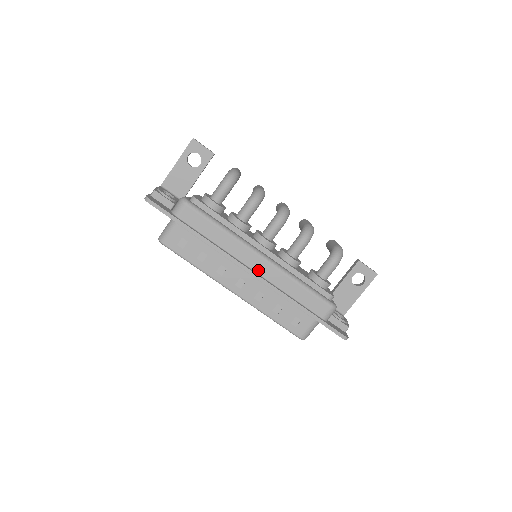
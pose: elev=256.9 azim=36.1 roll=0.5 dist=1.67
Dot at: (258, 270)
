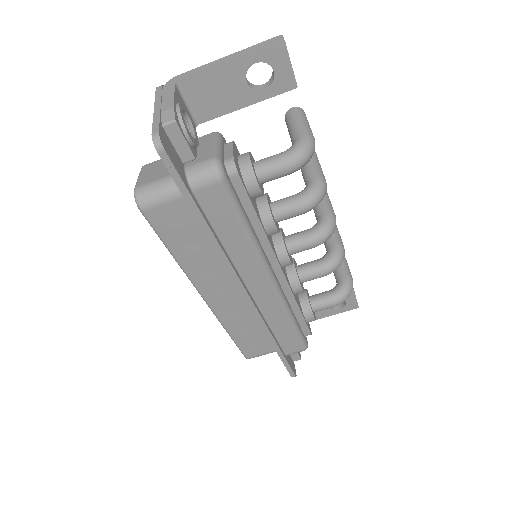
Dot at: (256, 294)
